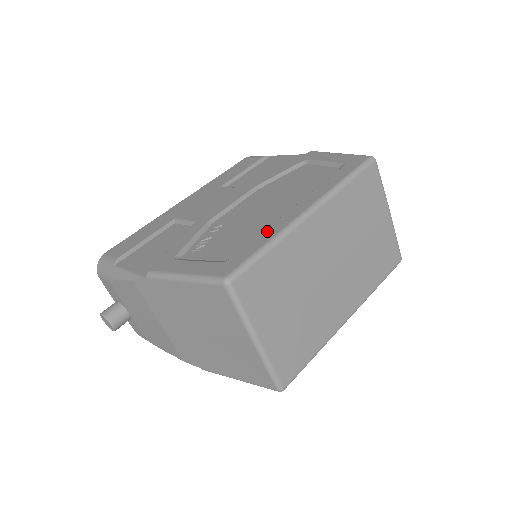
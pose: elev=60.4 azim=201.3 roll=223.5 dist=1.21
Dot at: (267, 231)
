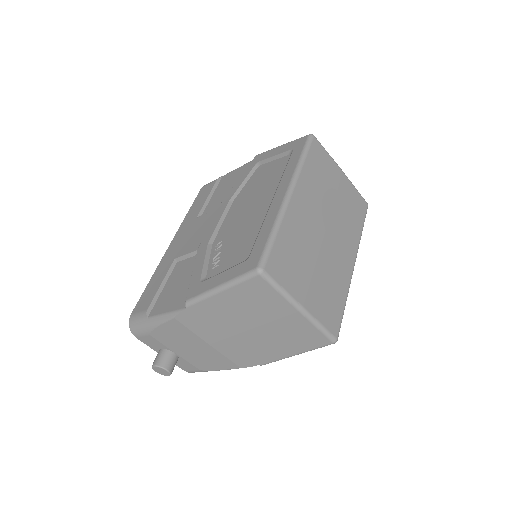
Dot at: (265, 222)
